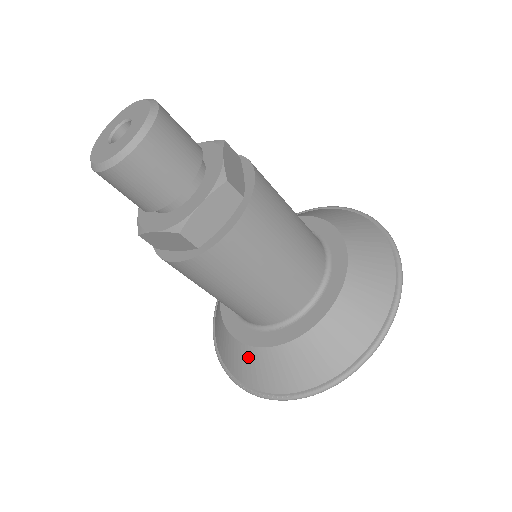
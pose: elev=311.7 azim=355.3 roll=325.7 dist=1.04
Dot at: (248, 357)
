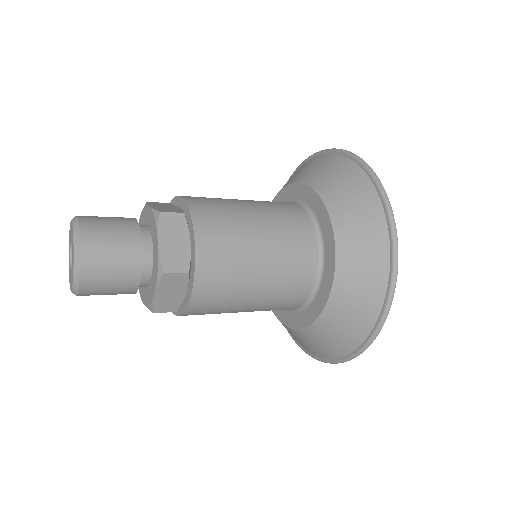
Dot at: (284, 326)
